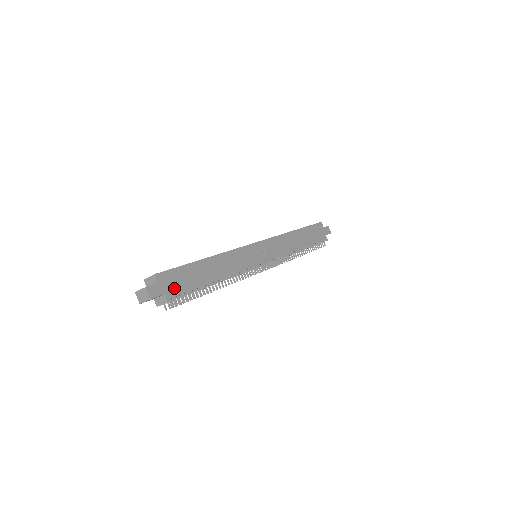
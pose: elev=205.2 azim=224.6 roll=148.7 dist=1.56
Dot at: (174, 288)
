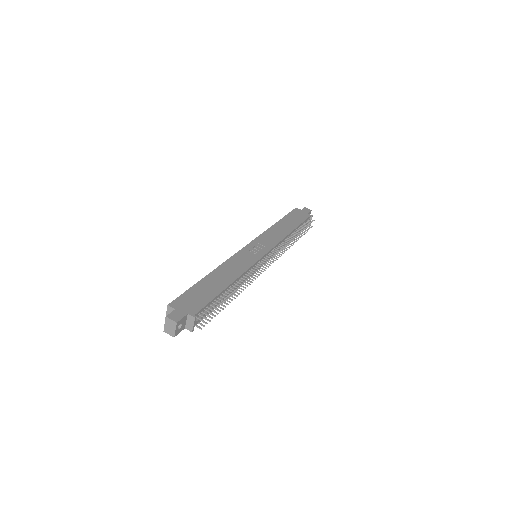
Dot at: (194, 306)
